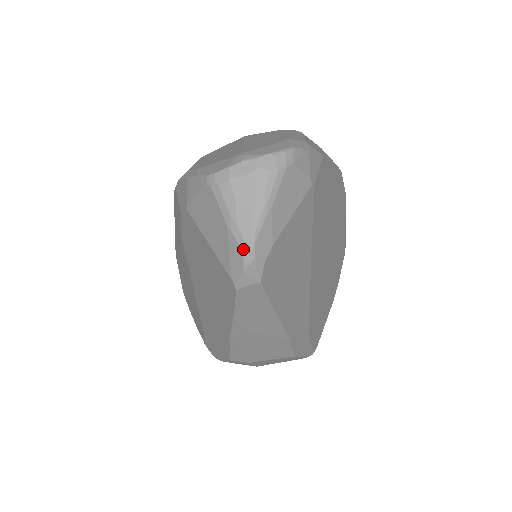
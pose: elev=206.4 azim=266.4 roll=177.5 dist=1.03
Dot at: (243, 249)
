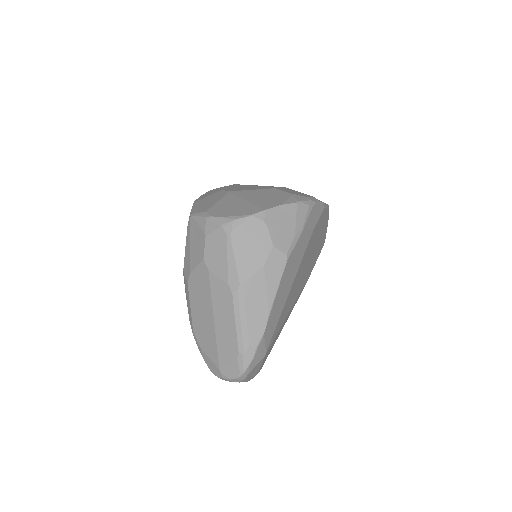
Dot at: occluded
